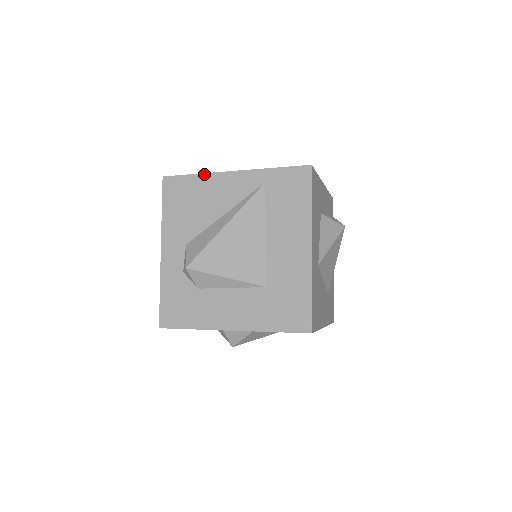
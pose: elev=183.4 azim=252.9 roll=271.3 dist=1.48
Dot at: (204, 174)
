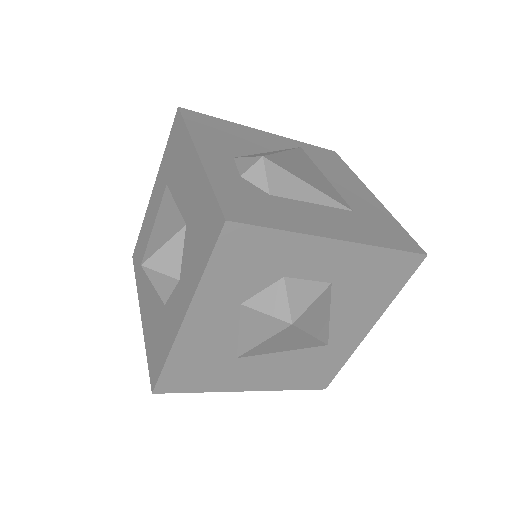
Dot at: (232, 122)
